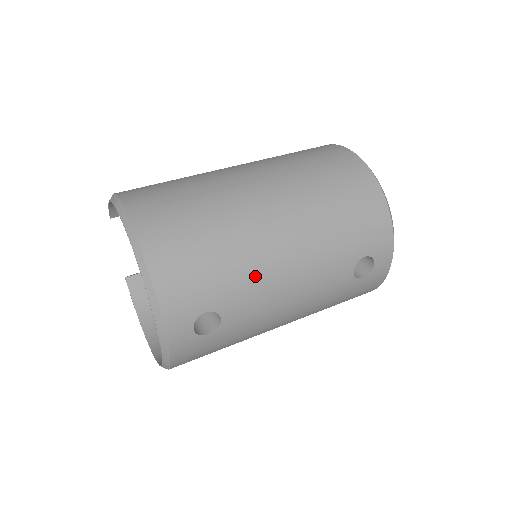
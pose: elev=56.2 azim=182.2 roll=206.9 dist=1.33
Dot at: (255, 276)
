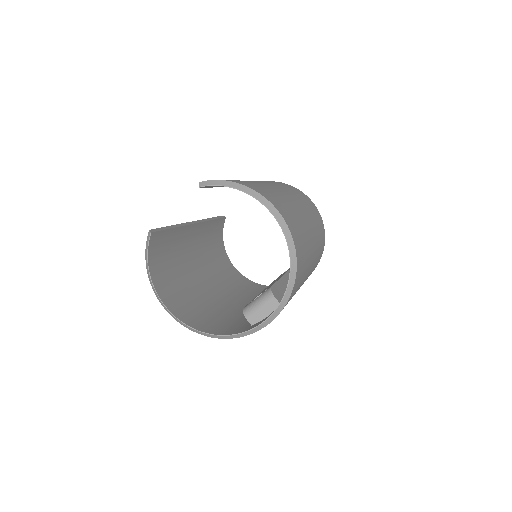
Dot at: occluded
